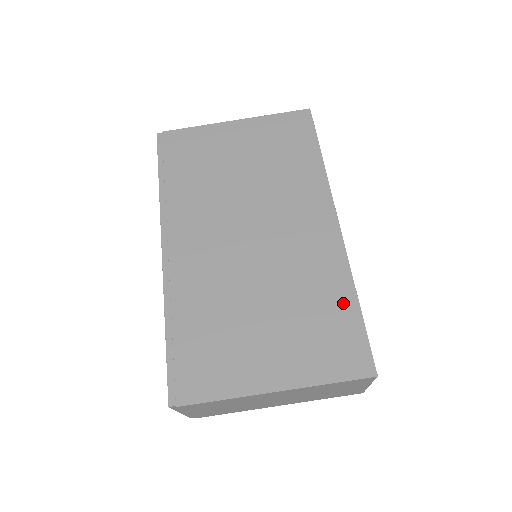
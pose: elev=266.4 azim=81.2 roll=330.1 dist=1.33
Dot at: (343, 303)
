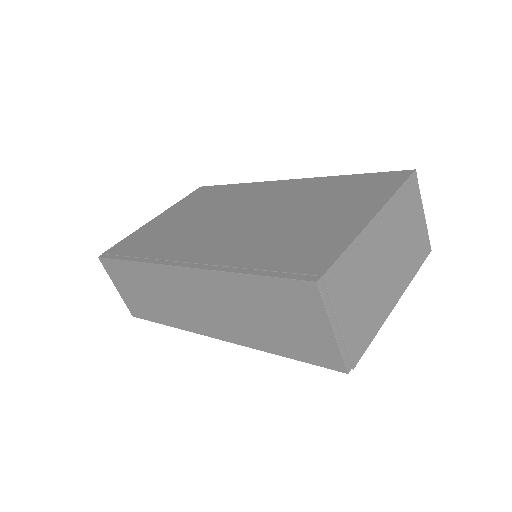
Dot at: (344, 181)
